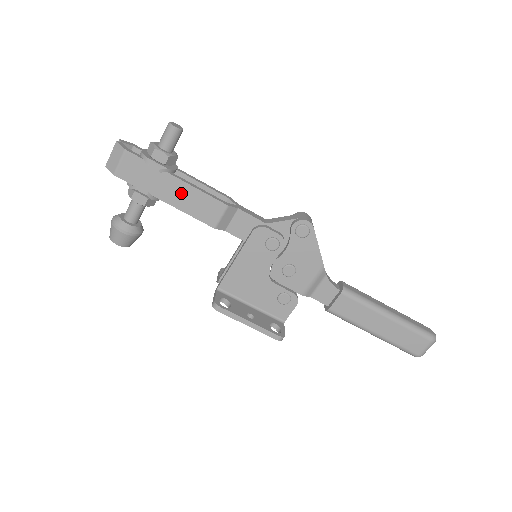
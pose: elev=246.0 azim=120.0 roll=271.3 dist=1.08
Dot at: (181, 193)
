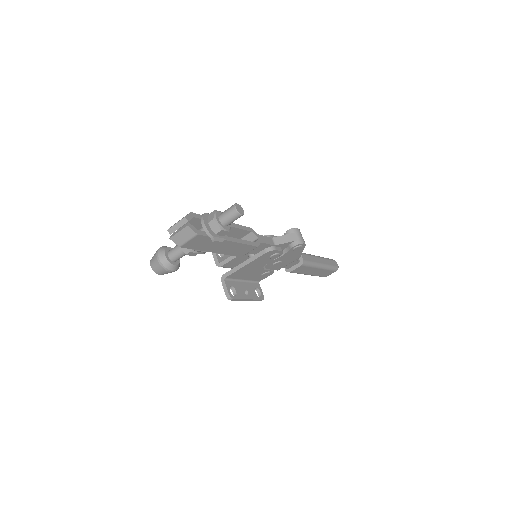
Dot at: (228, 247)
